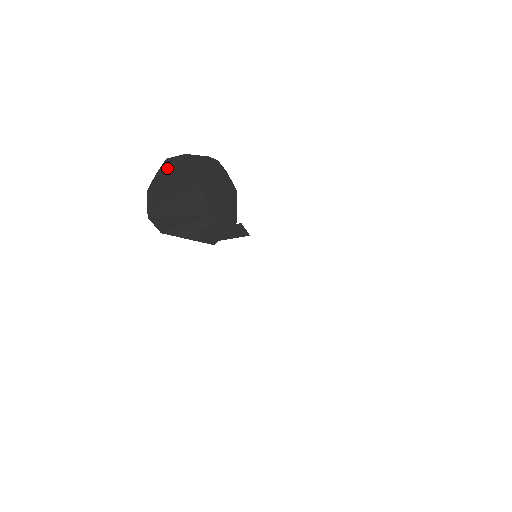
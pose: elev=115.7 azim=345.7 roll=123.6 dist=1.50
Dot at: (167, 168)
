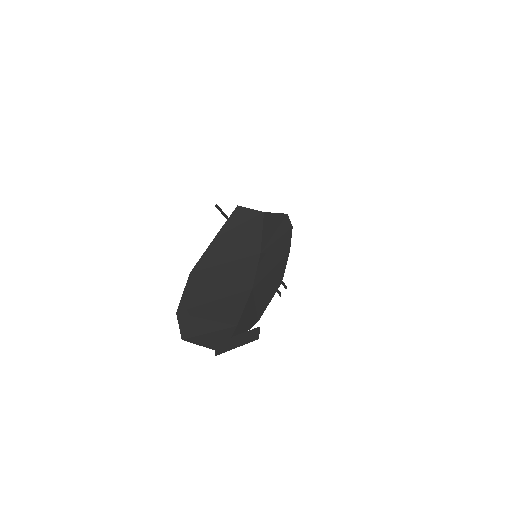
Dot at: (230, 235)
